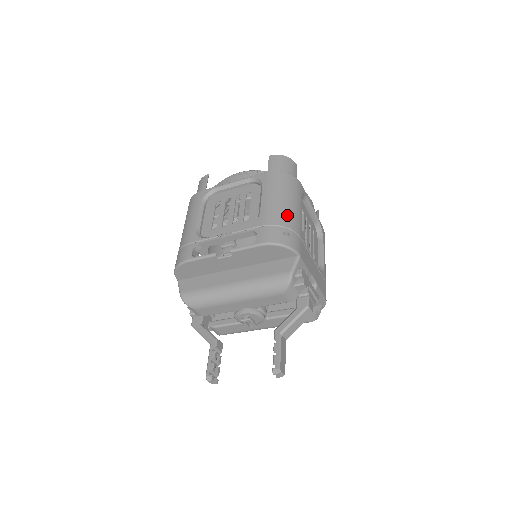
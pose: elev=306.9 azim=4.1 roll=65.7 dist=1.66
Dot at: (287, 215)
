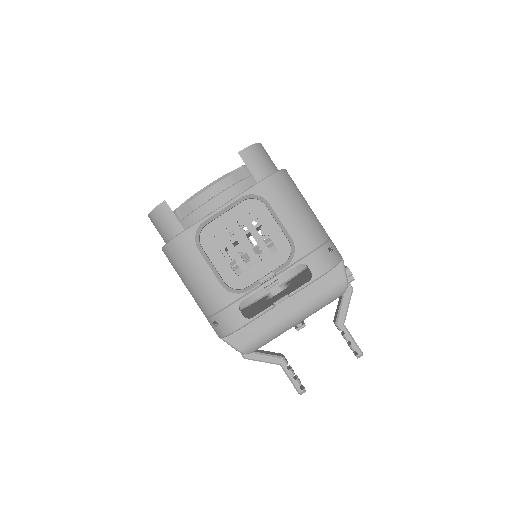
Dot at: (316, 227)
